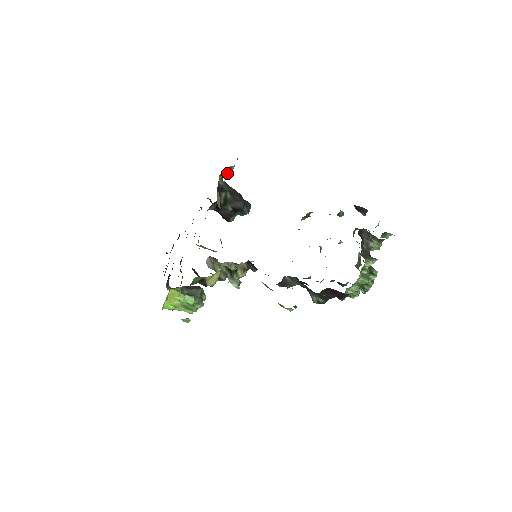
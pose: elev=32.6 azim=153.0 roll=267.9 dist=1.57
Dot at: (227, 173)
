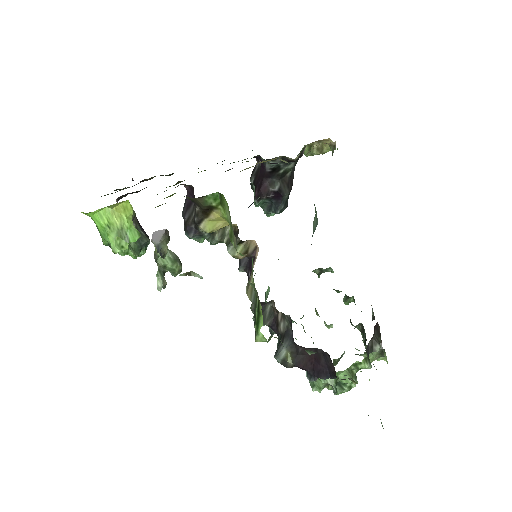
Dot at: (315, 151)
